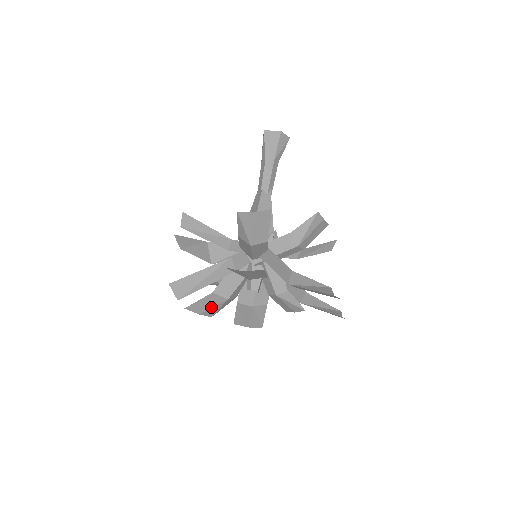
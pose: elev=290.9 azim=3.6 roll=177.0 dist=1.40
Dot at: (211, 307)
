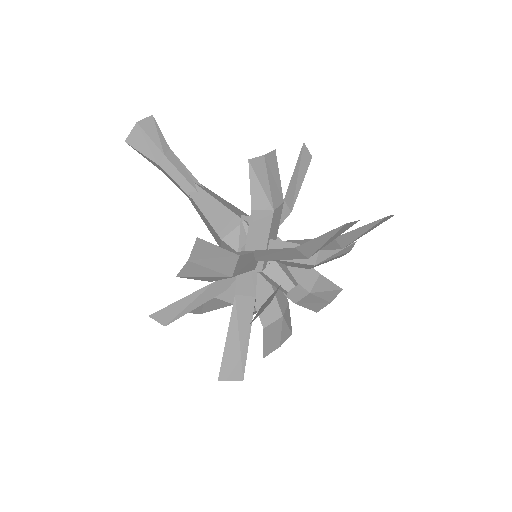
Dot at: (280, 334)
